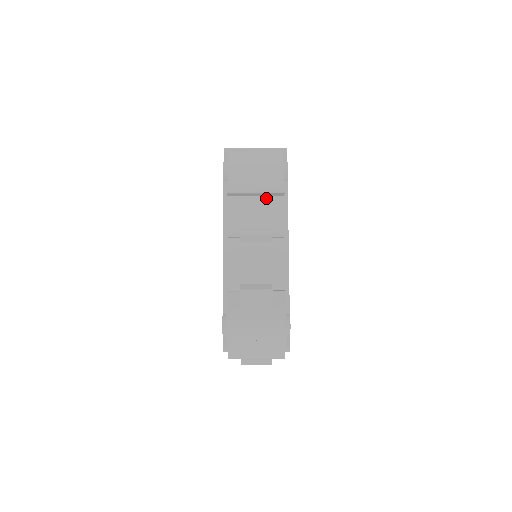
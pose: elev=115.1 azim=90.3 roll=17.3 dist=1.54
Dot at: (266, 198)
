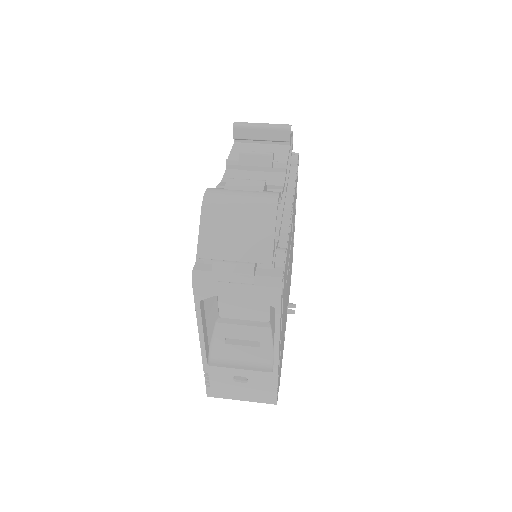
Dot at: (272, 147)
